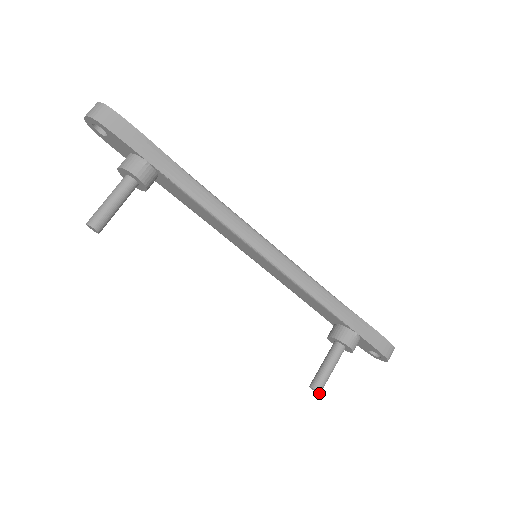
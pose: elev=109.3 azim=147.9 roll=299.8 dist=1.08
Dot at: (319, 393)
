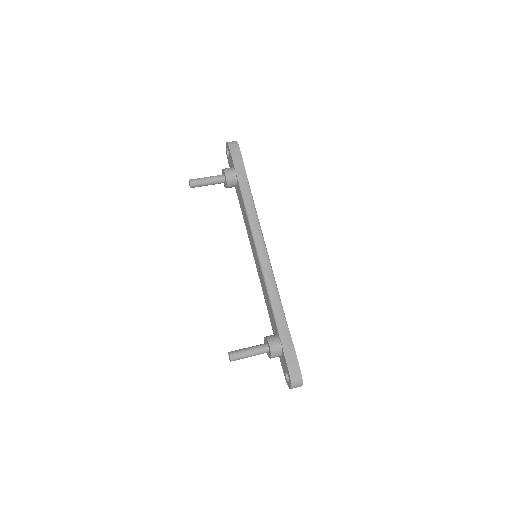
Dot at: (230, 360)
